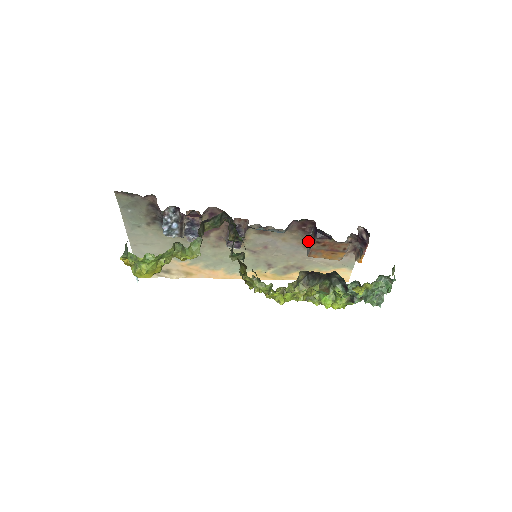
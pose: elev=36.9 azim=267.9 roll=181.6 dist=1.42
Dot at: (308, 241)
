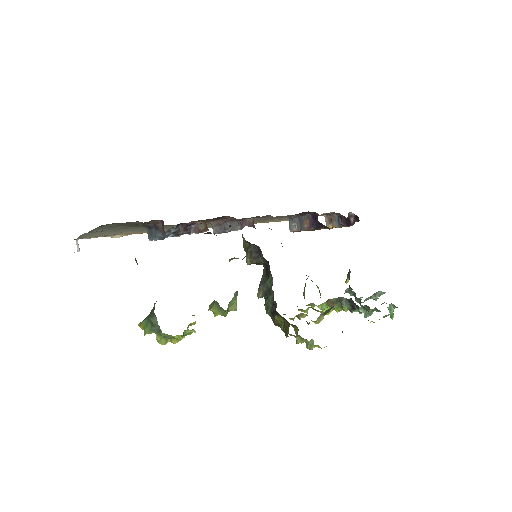
Dot at: (296, 219)
